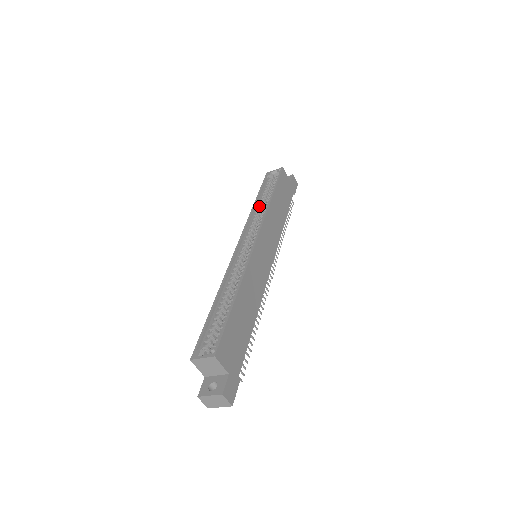
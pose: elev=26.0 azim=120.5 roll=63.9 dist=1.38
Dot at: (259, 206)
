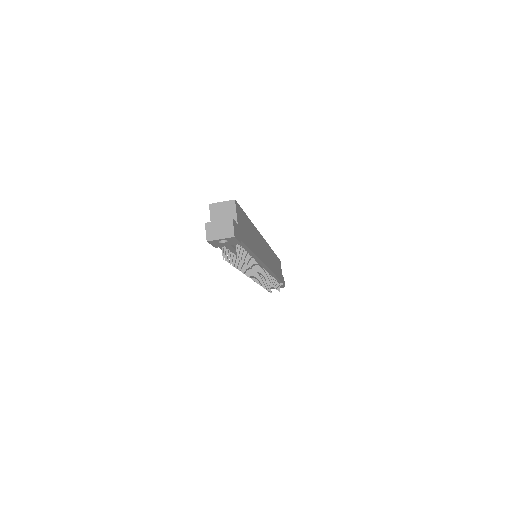
Dot at: occluded
